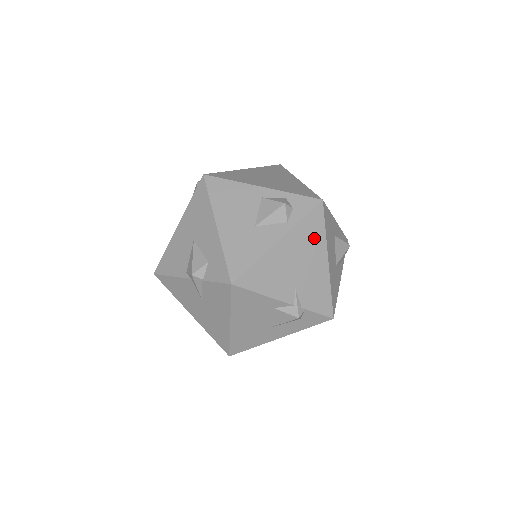
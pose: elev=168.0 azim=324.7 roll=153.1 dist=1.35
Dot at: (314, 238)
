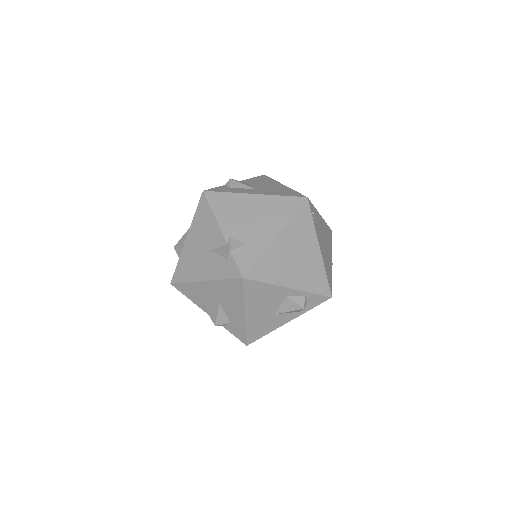
Dot at: occluded
